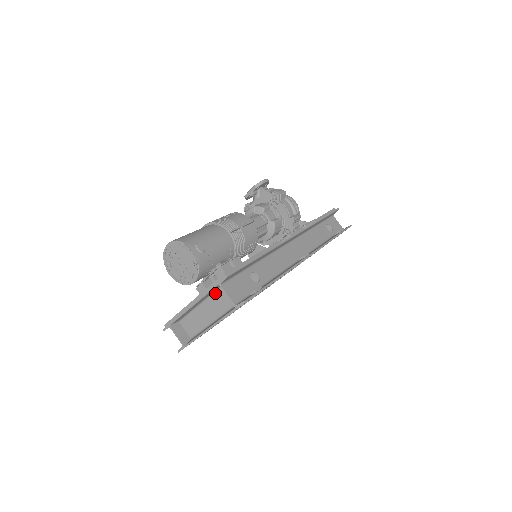
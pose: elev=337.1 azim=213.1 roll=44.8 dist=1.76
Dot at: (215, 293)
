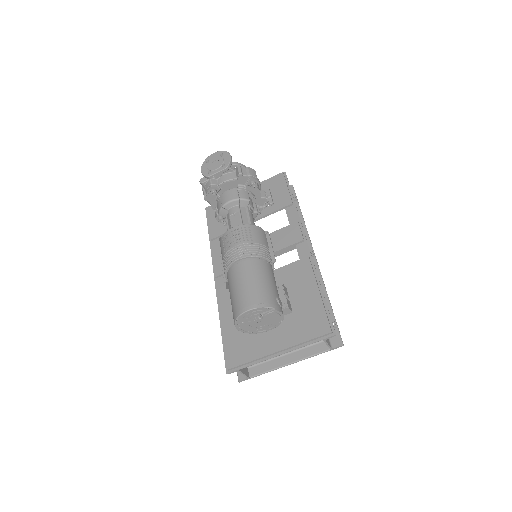
Dot at: occluded
